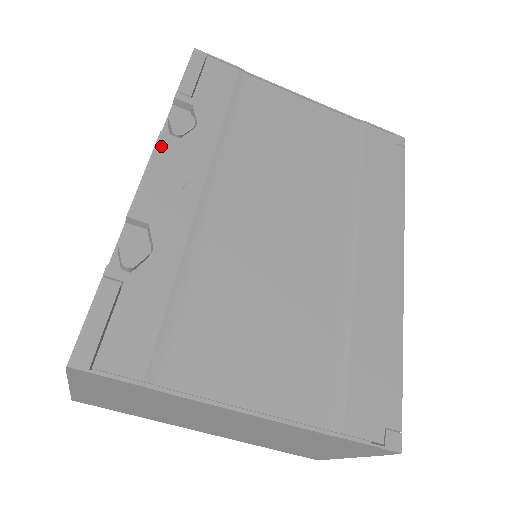
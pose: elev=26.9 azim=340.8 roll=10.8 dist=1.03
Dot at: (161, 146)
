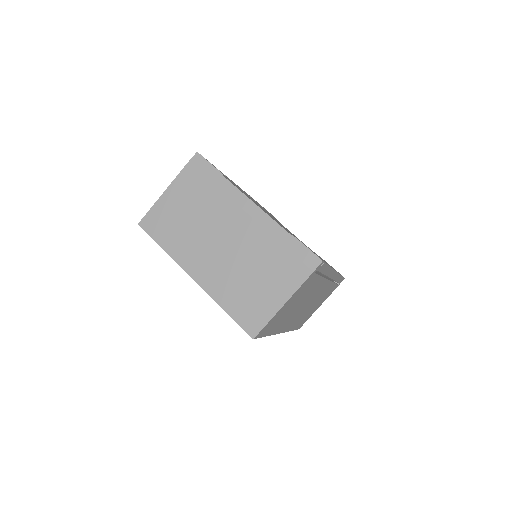
Dot at: occluded
